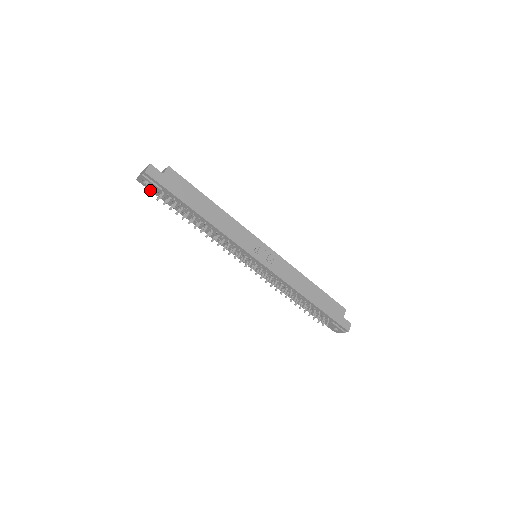
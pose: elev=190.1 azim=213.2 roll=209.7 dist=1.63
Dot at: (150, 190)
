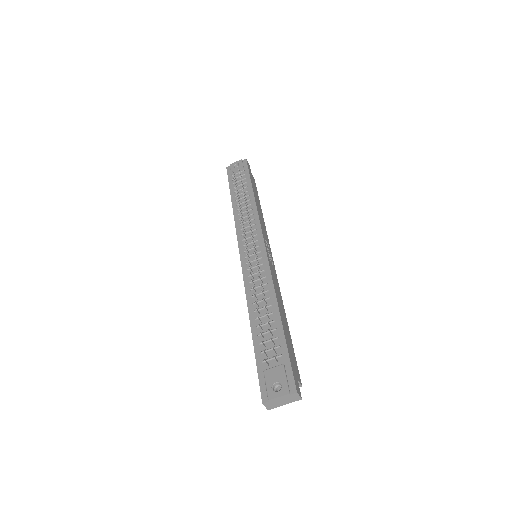
Dot at: (228, 175)
